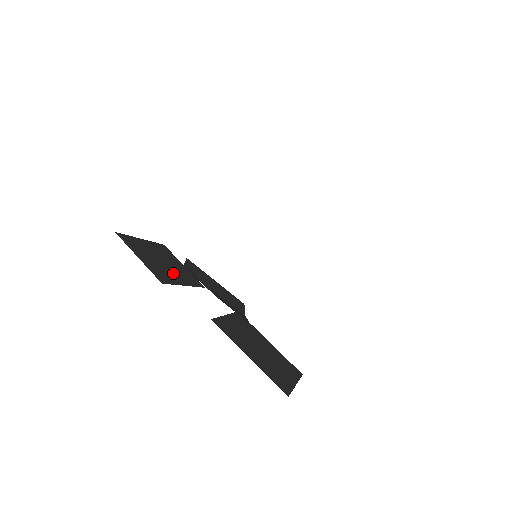
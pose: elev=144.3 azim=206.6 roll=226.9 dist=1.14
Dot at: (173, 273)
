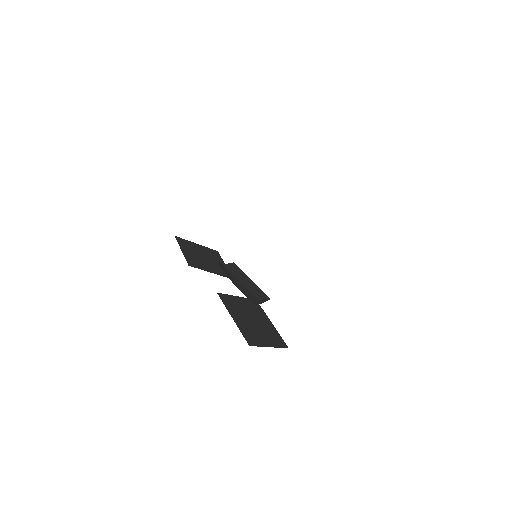
Dot at: (207, 265)
